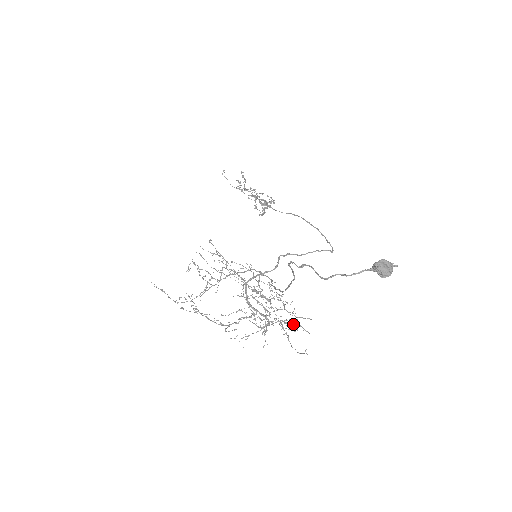
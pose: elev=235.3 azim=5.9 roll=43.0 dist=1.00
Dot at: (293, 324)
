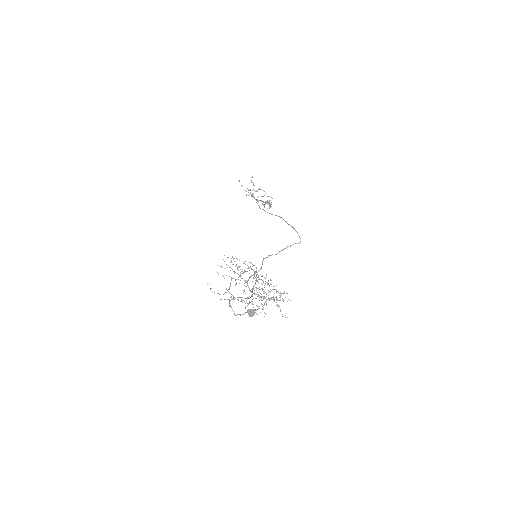
Dot at: occluded
